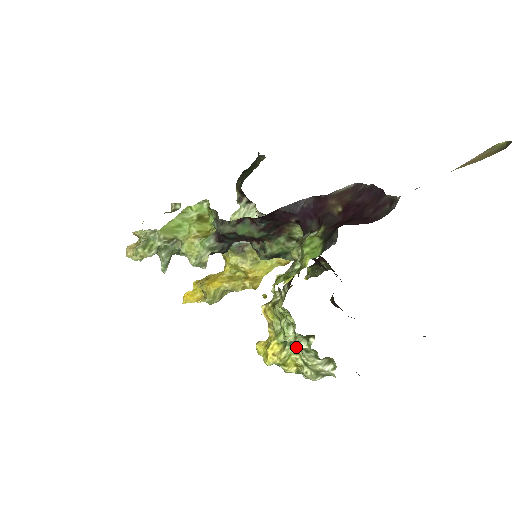
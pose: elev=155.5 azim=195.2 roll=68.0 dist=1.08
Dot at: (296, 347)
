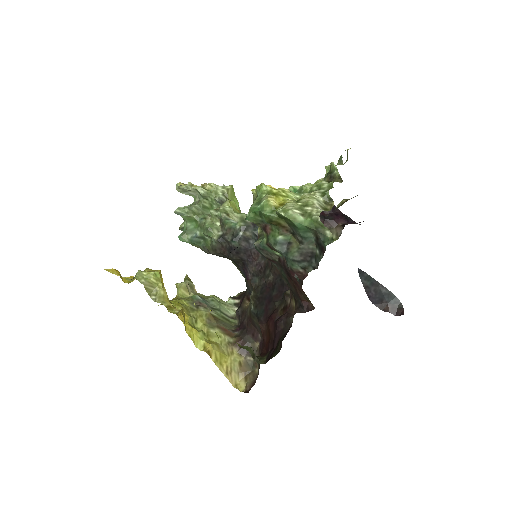
Dot at: occluded
